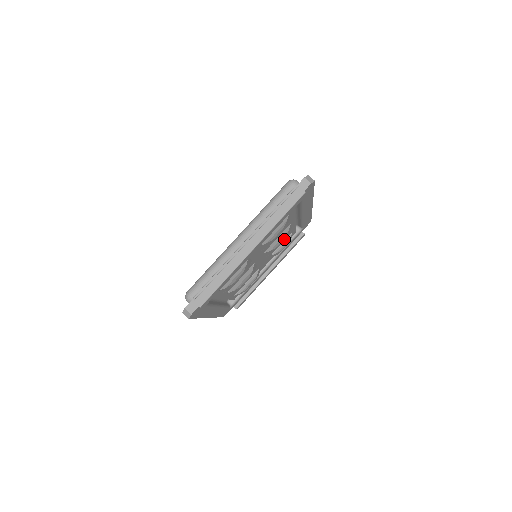
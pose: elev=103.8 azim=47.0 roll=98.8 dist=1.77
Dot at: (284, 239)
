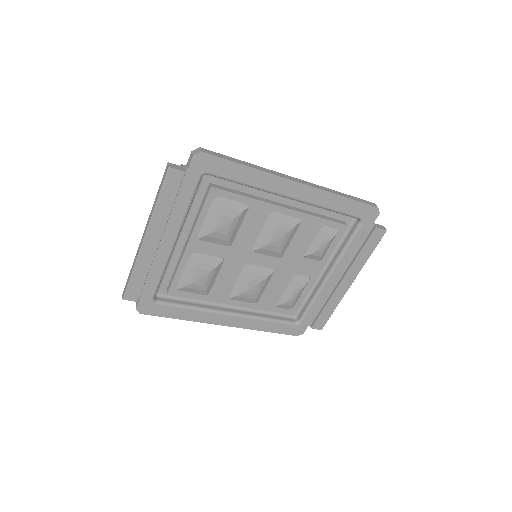
Dot at: (279, 232)
